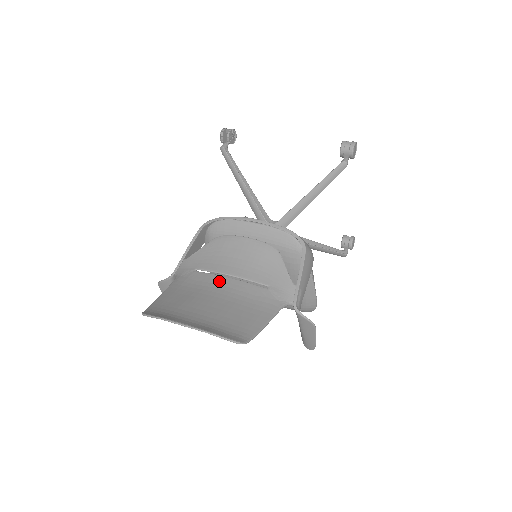
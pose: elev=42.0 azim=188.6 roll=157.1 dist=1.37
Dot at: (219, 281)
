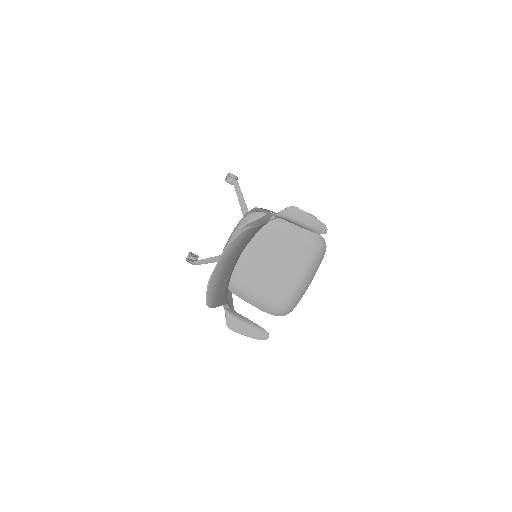
Dot at: occluded
